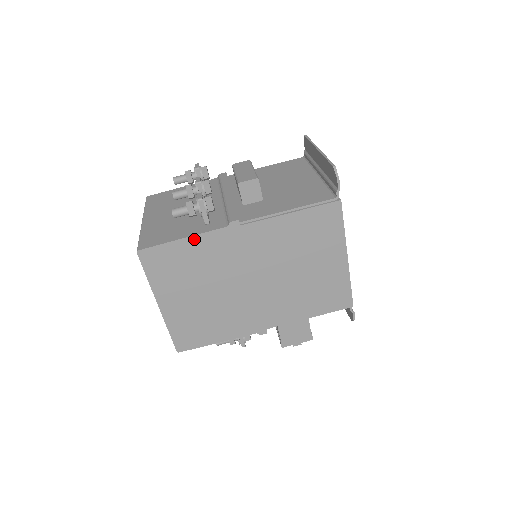
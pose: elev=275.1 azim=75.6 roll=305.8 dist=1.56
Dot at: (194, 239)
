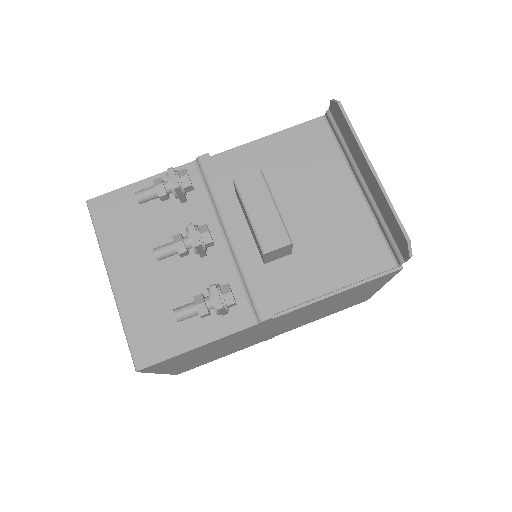
Dot at: (212, 342)
